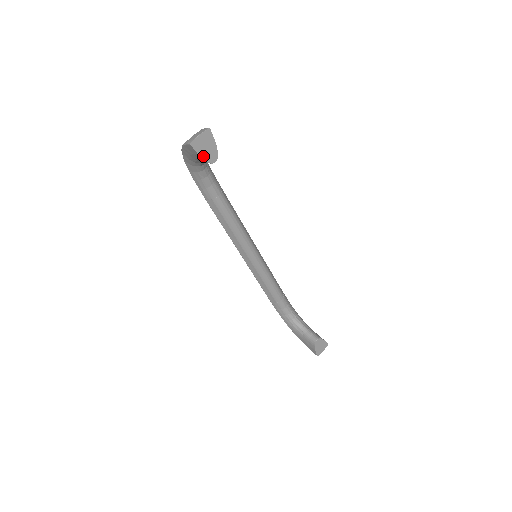
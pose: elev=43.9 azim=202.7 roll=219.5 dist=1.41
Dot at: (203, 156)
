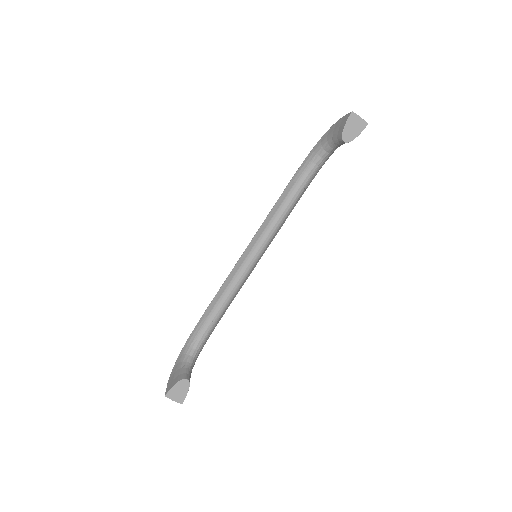
Dot at: (346, 128)
